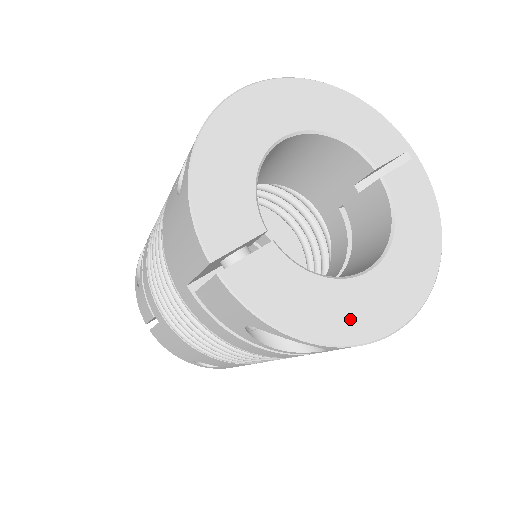
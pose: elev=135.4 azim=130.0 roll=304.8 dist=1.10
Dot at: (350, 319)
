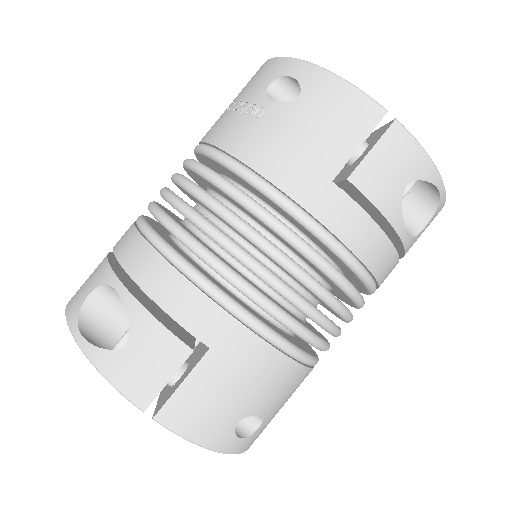
Dot at: occluded
